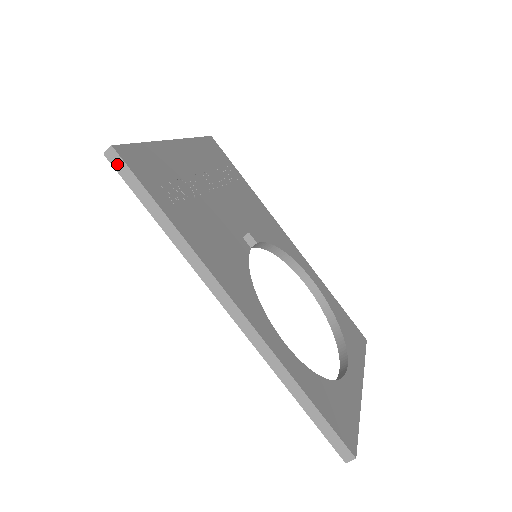
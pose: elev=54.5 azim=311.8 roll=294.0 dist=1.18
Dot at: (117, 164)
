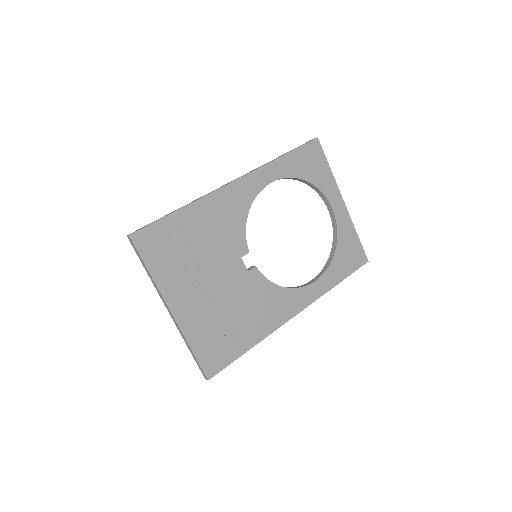
Dot at: (214, 373)
